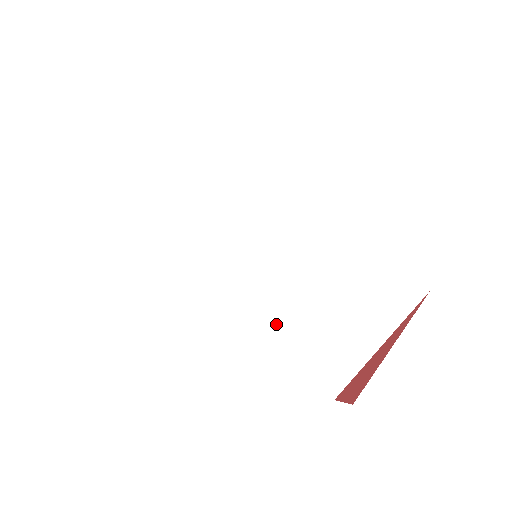
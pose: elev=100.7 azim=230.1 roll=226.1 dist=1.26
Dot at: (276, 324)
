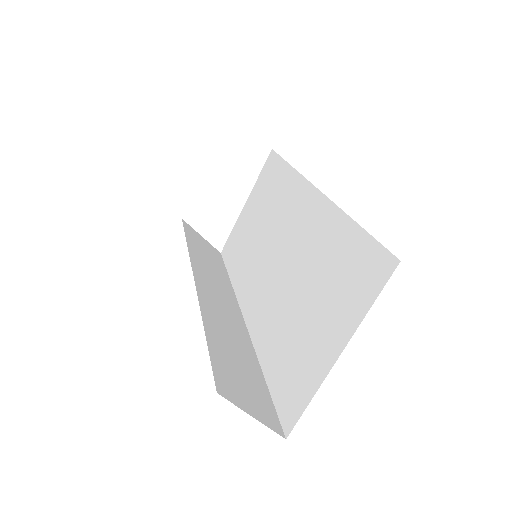
Dot at: (267, 335)
